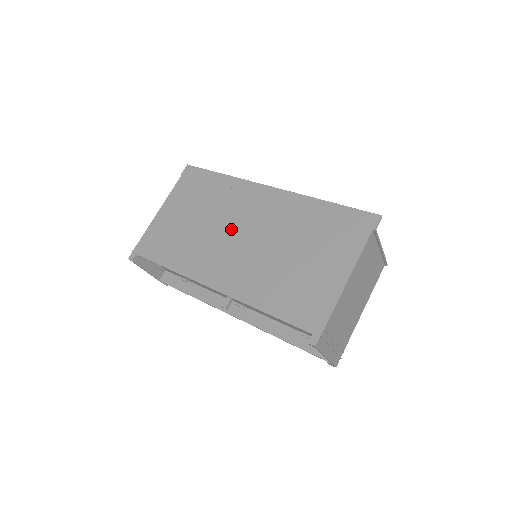
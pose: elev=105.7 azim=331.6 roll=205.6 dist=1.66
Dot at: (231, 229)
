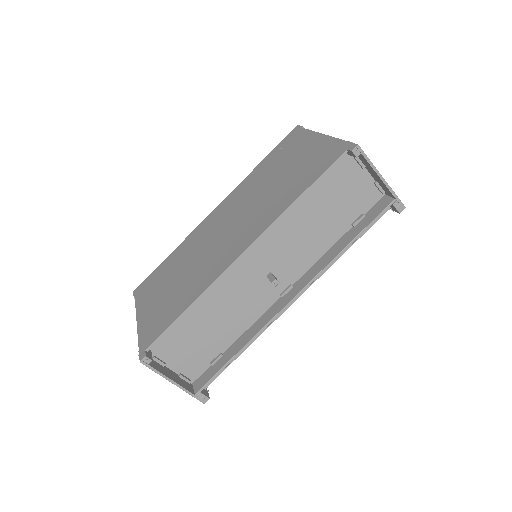
Dot at: (213, 239)
